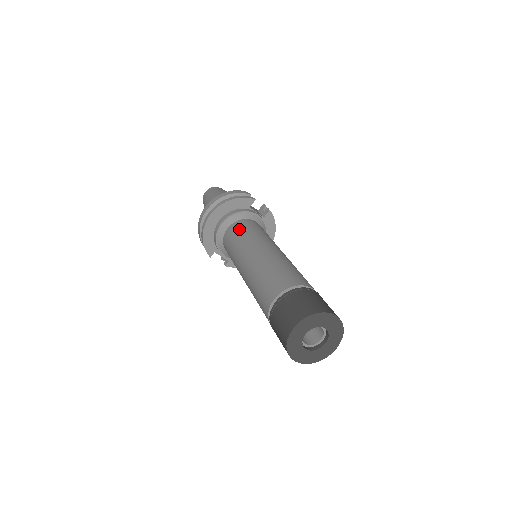
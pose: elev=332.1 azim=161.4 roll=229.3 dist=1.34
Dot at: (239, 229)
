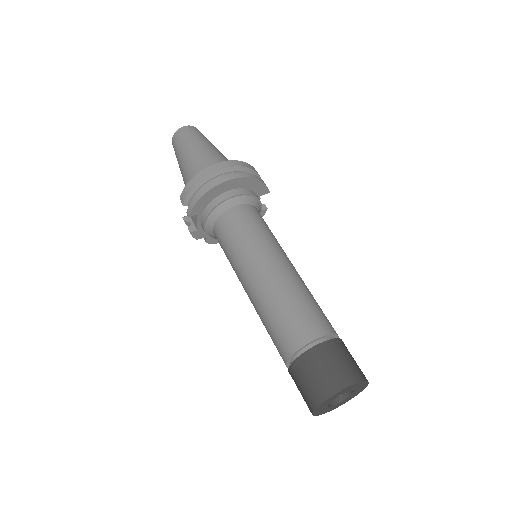
Dot at: (256, 218)
